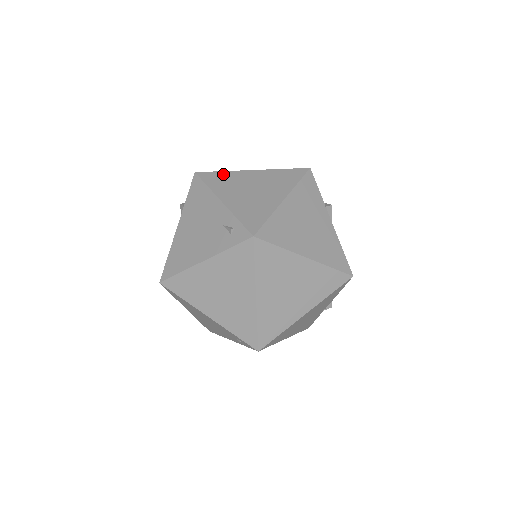
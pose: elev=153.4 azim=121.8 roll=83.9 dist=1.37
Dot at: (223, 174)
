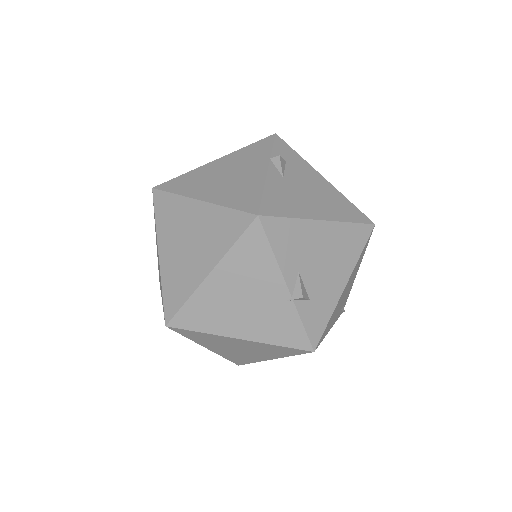
Dot at: occluded
